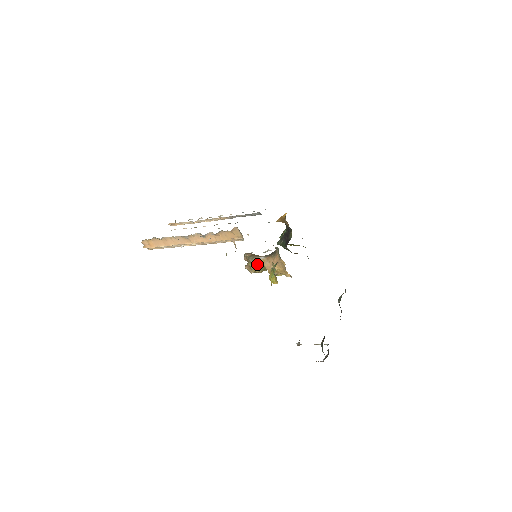
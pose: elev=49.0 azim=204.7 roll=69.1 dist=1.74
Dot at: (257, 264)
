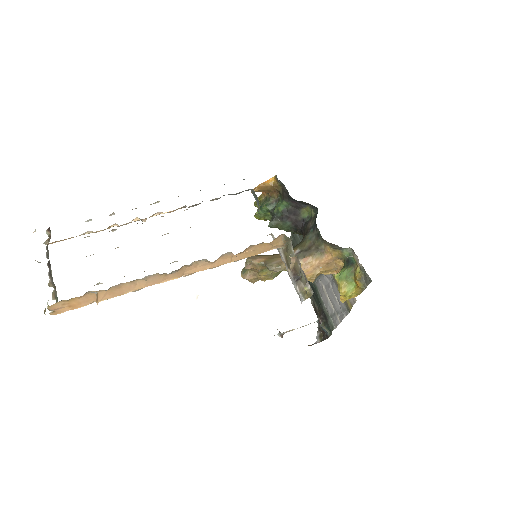
Dot at: occluded
